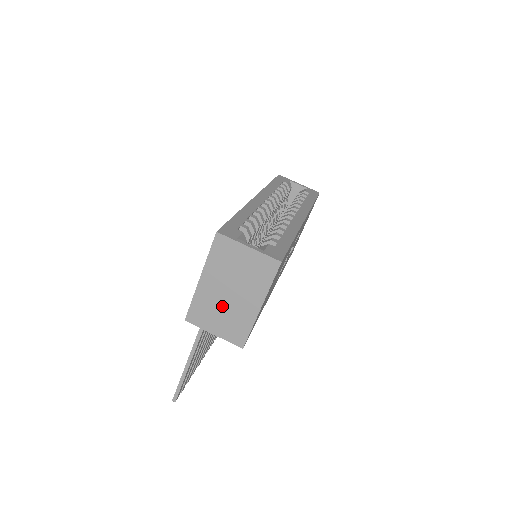
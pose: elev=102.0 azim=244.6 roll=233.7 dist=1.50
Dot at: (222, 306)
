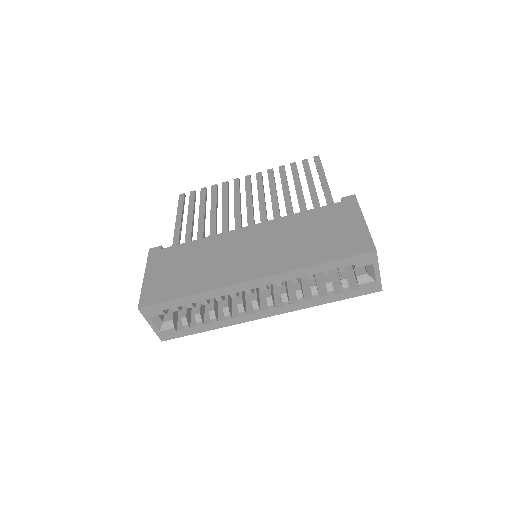
Dot at: occluded
